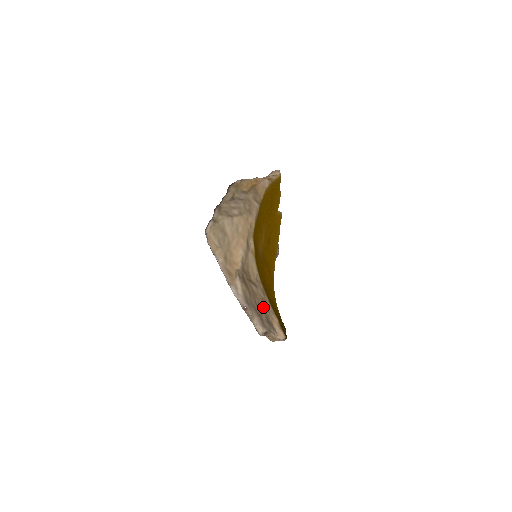
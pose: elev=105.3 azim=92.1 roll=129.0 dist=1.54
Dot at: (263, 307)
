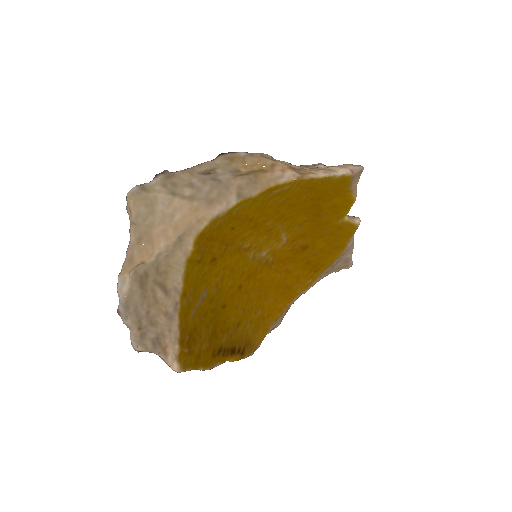
Dot at: (161, 322)
